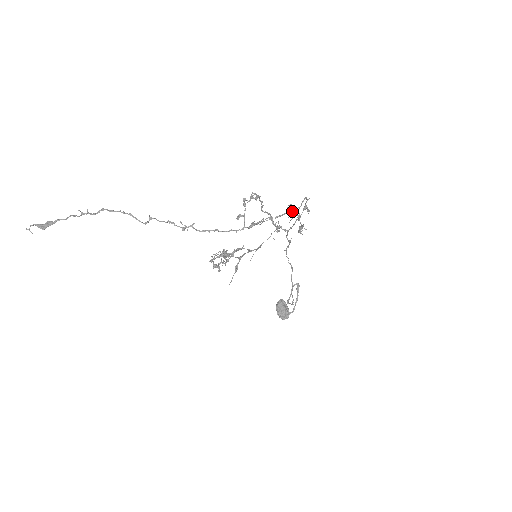
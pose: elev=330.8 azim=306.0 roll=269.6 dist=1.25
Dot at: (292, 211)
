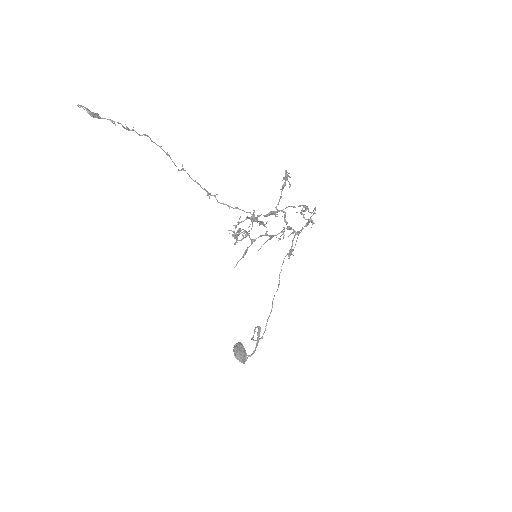
Dot at: occluded
